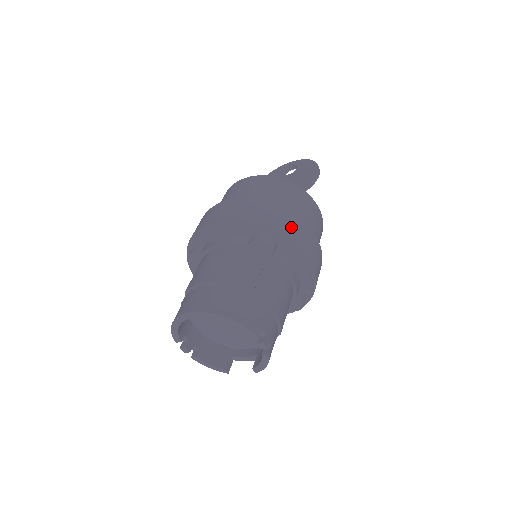
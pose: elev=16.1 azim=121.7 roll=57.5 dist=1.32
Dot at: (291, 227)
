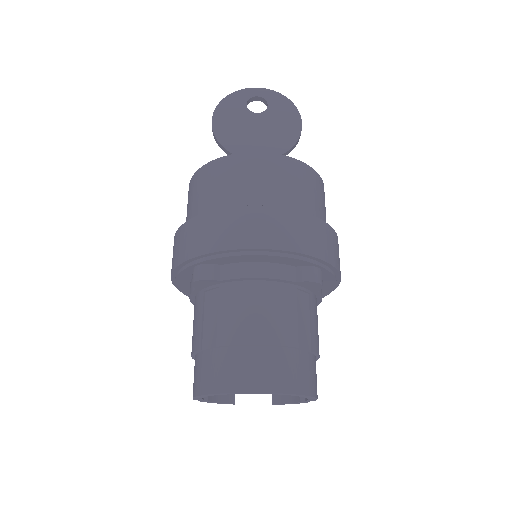
Dot at: (335, 251)
